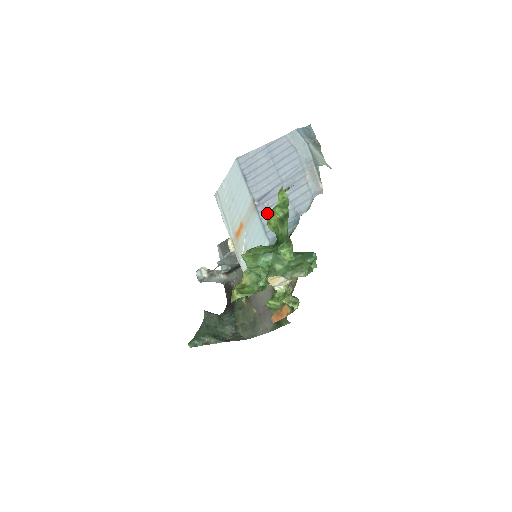
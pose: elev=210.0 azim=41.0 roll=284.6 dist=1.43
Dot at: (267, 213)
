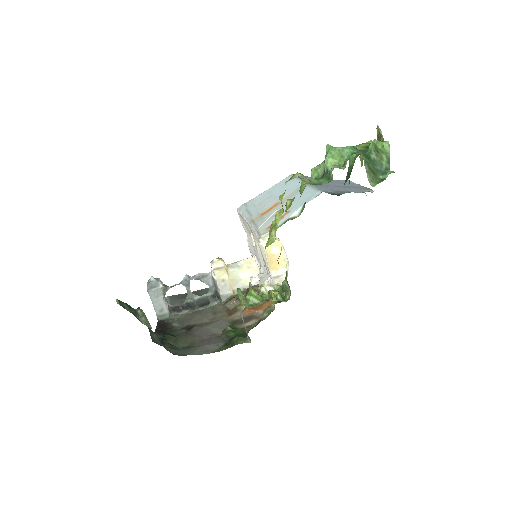
Dot at: (320, 186)
